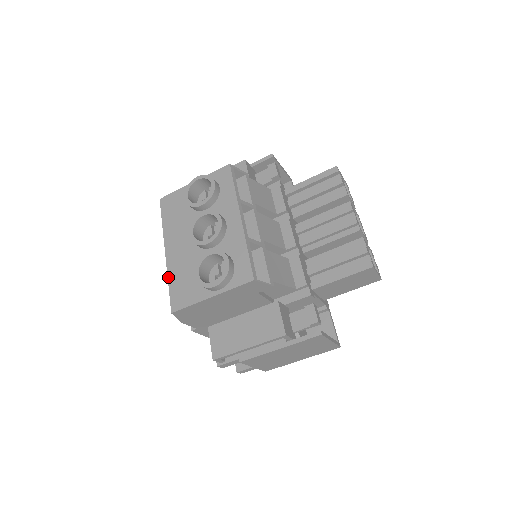
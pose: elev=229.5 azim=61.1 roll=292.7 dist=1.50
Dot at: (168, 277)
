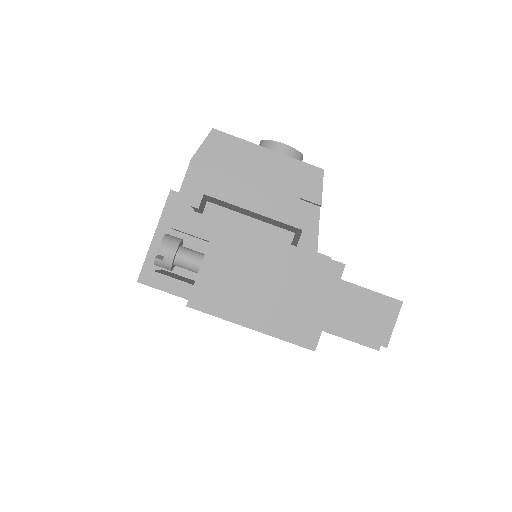
Dot at: occluded
